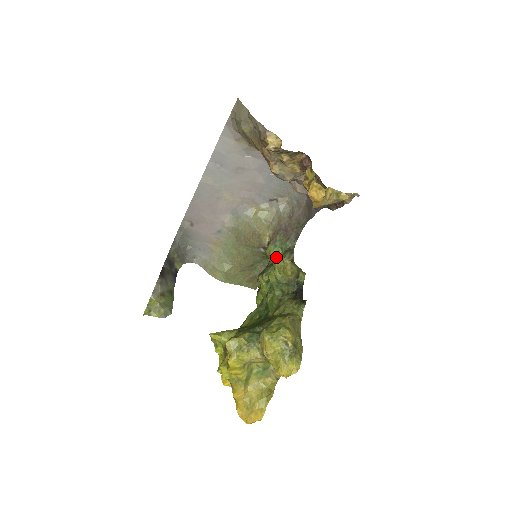
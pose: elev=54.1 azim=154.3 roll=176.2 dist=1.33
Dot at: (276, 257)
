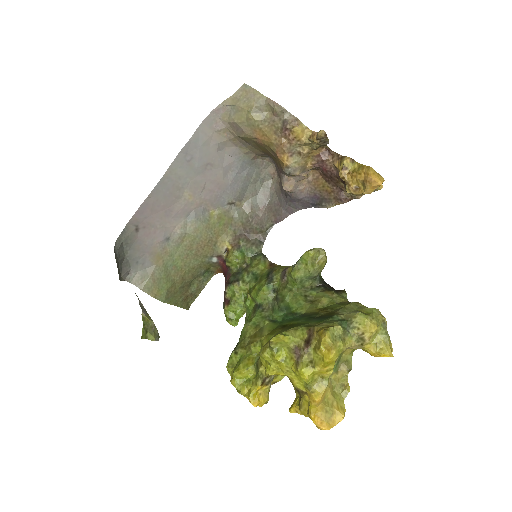
Dot at: (242, 264)
